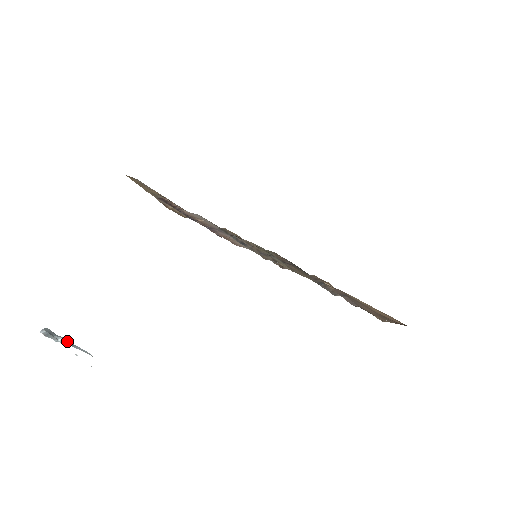
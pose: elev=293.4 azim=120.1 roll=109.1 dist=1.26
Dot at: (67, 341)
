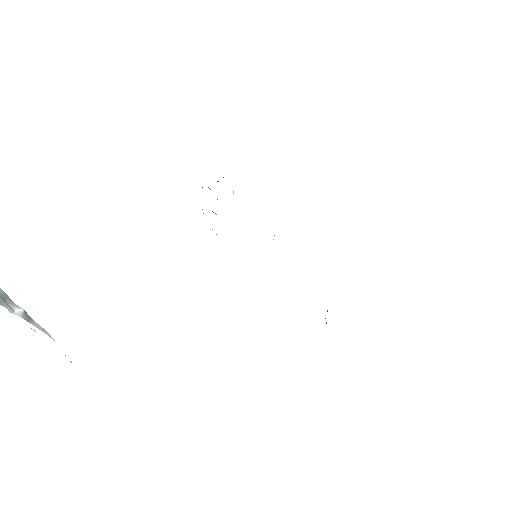
Dot at: (24, 314)
